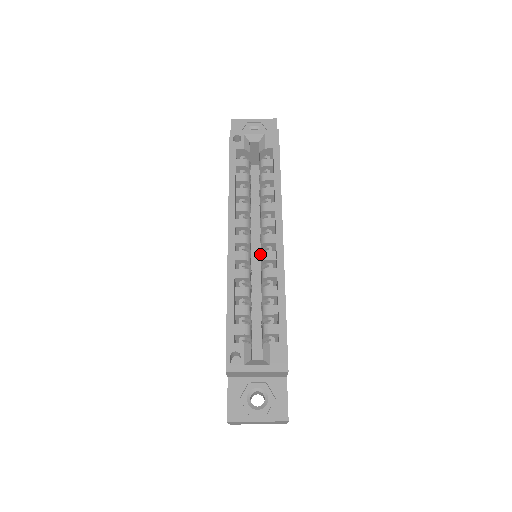
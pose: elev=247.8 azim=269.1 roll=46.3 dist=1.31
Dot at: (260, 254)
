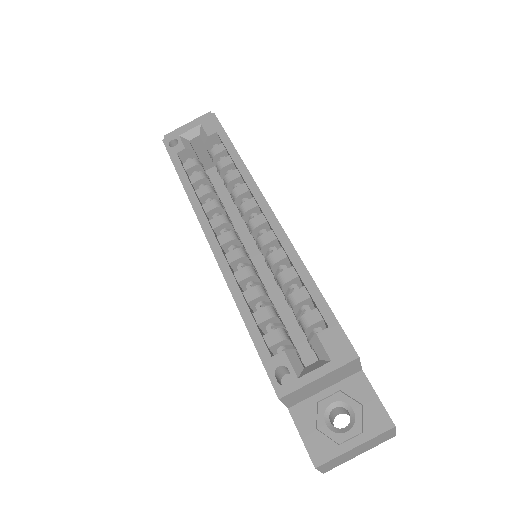
Dot at: occluded
